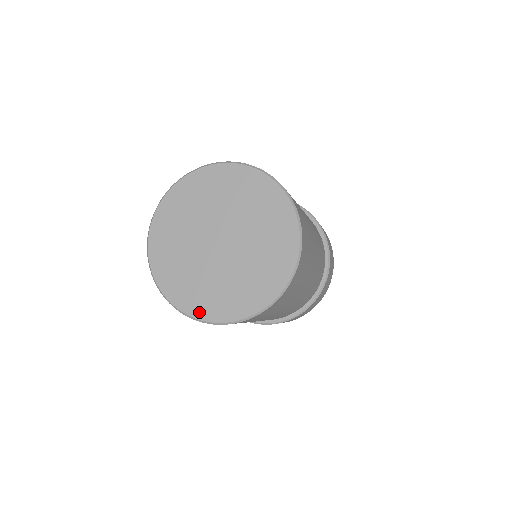
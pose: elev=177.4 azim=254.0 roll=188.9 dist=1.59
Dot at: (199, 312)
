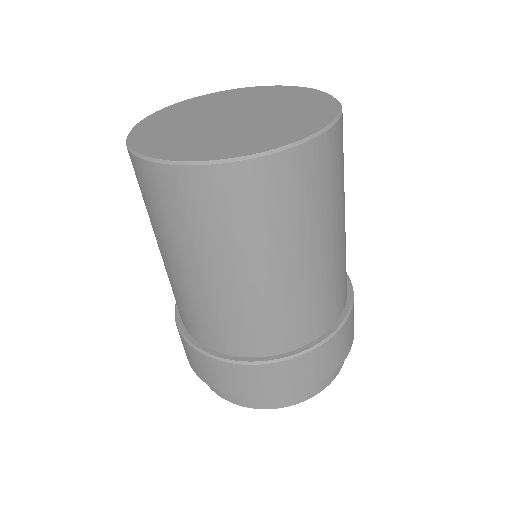
Dot at: (186, 156)
